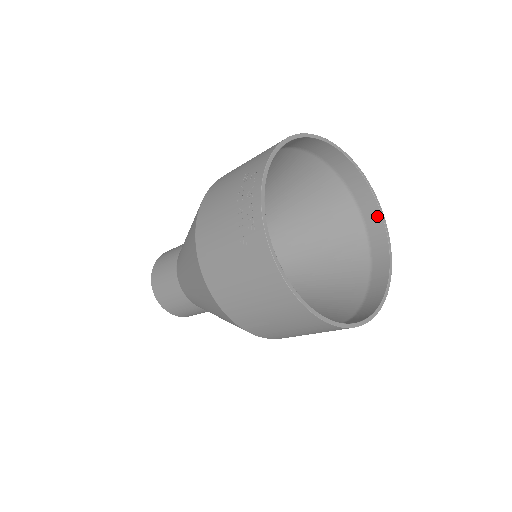
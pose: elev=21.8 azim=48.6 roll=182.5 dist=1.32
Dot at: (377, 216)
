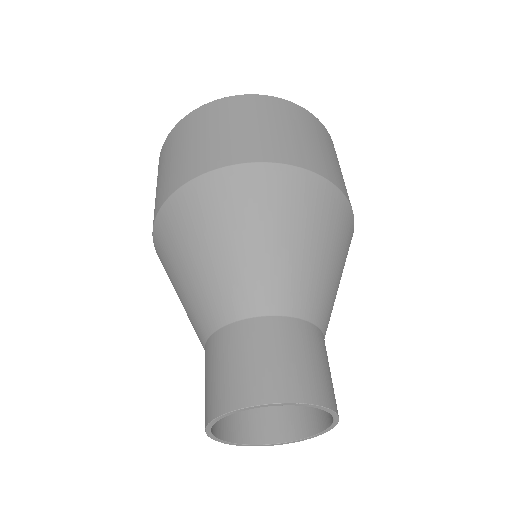
Dot at: occluded
